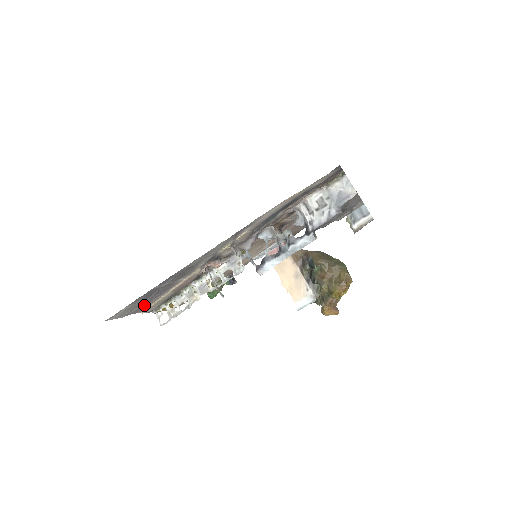
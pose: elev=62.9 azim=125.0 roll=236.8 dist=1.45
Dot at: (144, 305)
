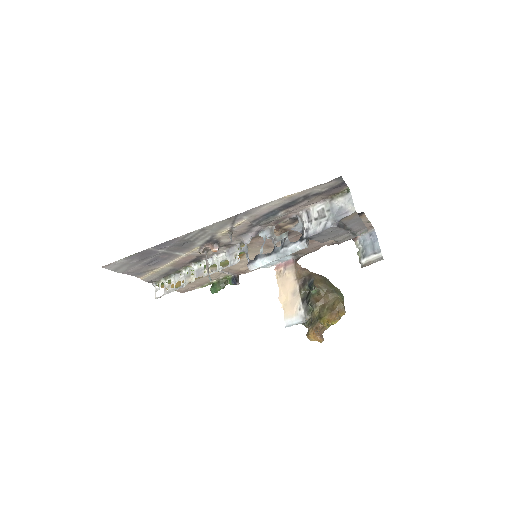
Dot at: (142, 269)
